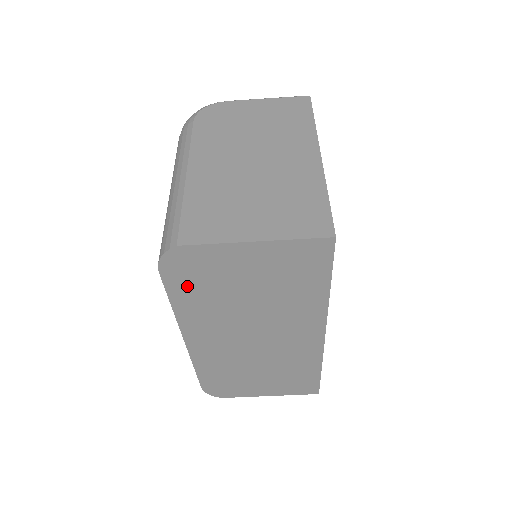
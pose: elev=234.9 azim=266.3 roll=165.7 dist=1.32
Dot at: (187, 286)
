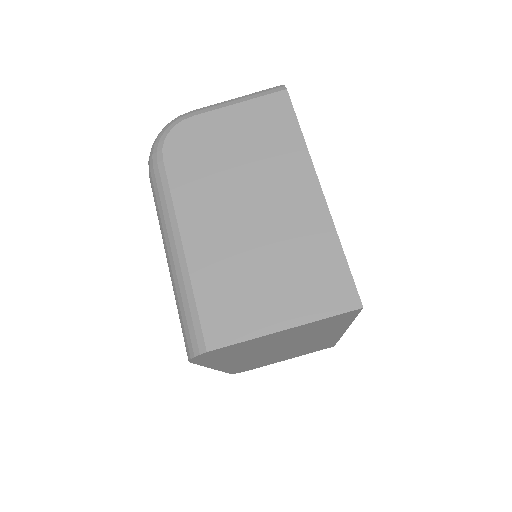
Dot at: (217, 358)
